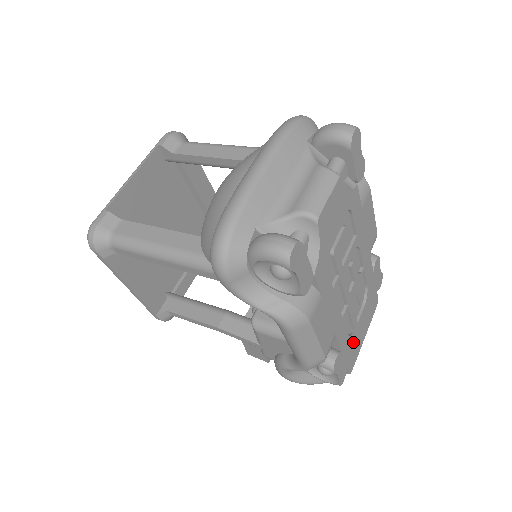
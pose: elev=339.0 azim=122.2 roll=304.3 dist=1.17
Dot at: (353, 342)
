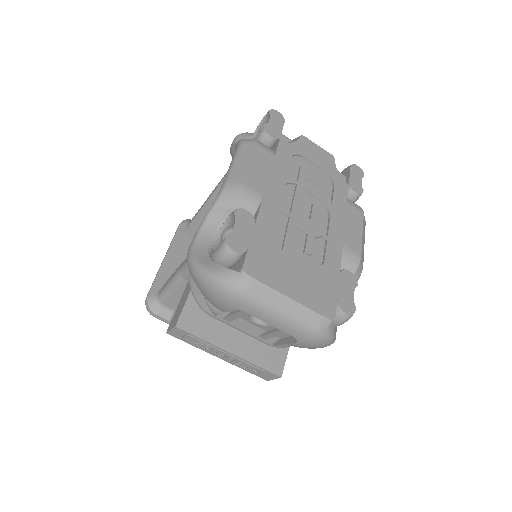
Dot at: (272, 255)
